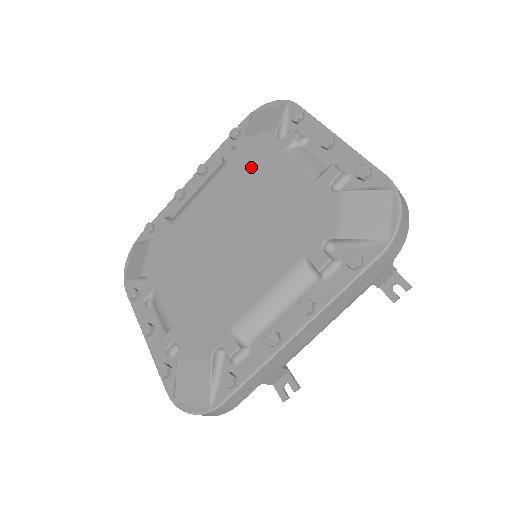
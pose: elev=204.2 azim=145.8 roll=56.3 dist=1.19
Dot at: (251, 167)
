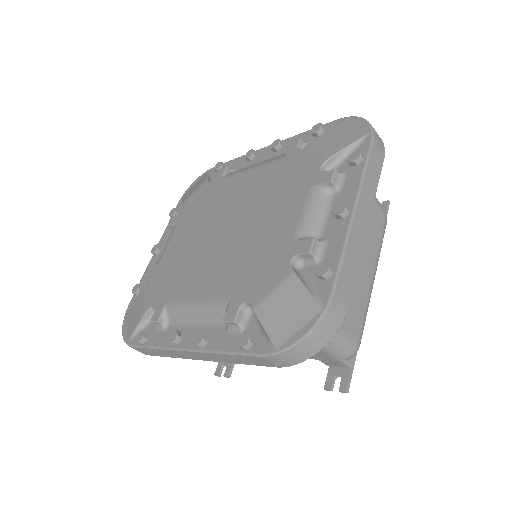
Dot at: (287, 179)
